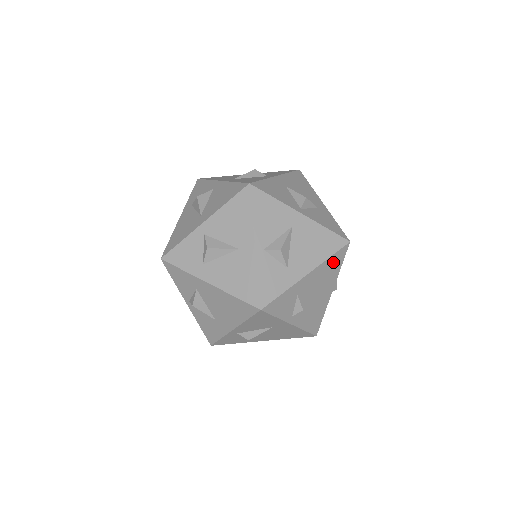
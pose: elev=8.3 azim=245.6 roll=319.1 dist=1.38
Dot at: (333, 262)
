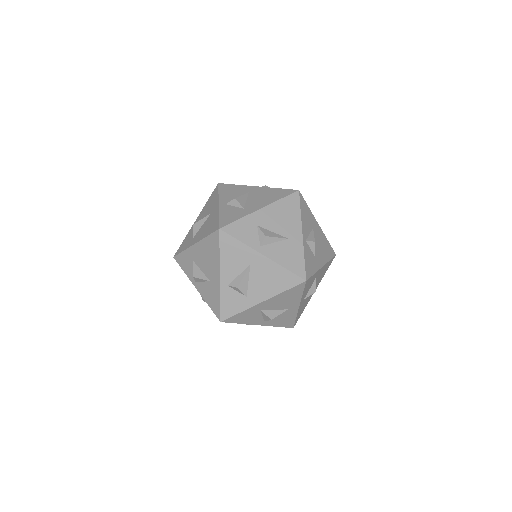
Dot at: (287, 205)
